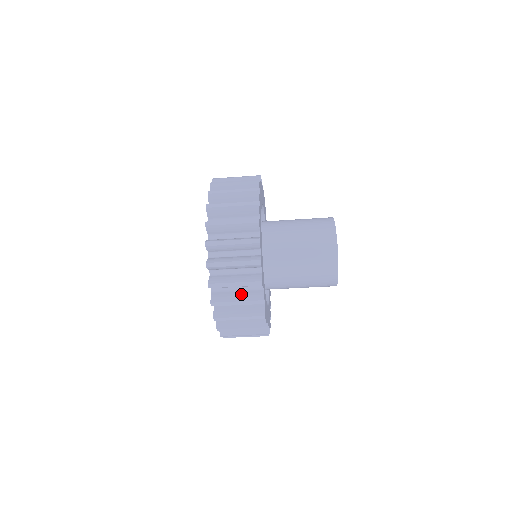
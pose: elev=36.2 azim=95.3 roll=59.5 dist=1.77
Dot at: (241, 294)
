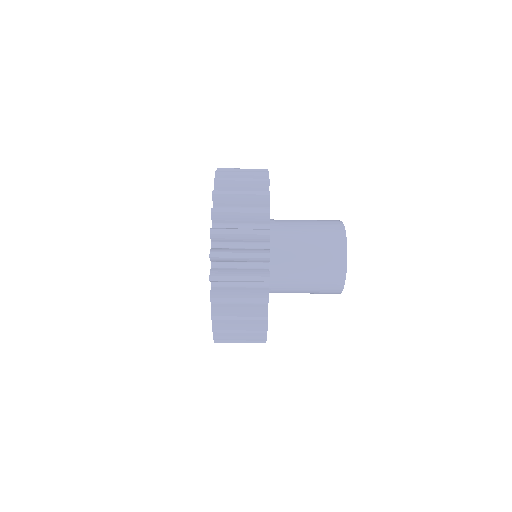
Dot at: occluded
